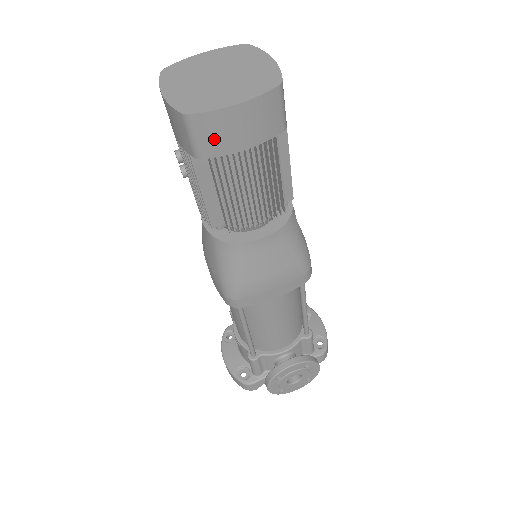
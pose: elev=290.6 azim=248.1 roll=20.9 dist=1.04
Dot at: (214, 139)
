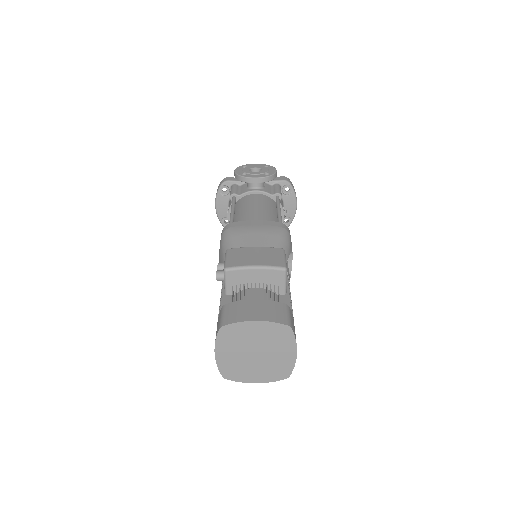
Dot at: occluded
